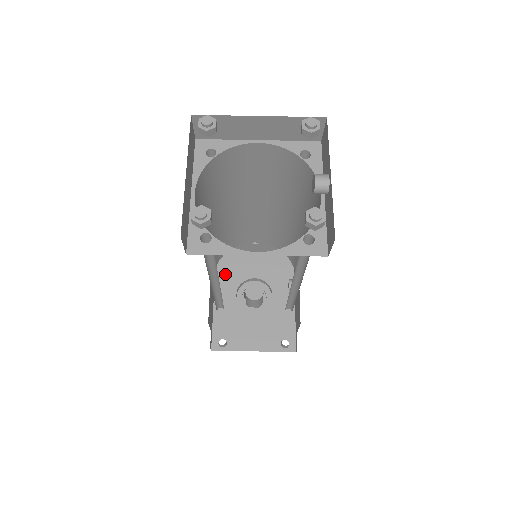
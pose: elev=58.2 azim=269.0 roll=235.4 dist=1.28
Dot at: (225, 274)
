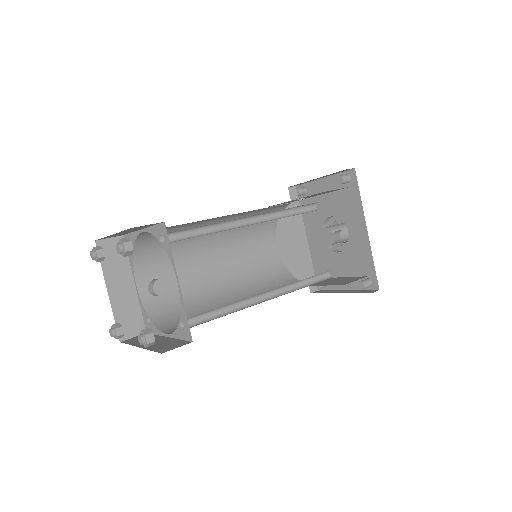
Dot at: (309, 217)
